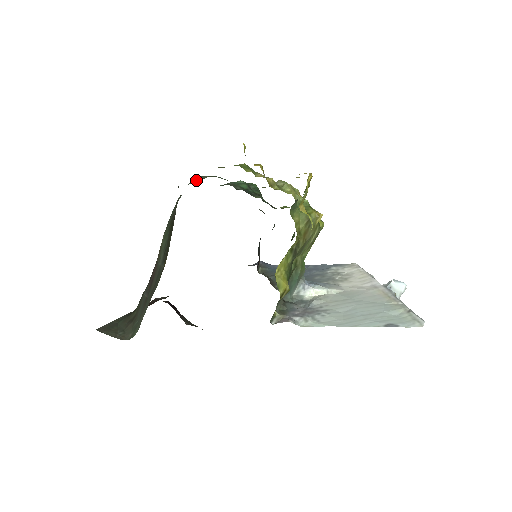
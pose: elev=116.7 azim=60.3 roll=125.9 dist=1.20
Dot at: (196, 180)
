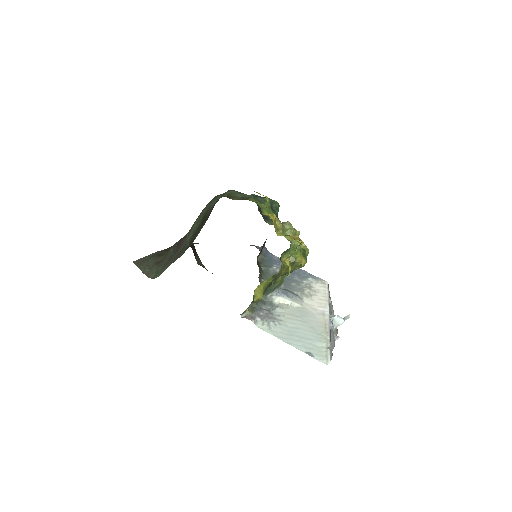
Dot at: (232, 197)
